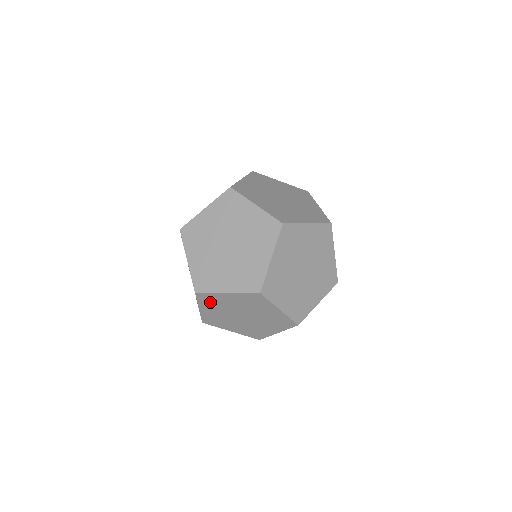
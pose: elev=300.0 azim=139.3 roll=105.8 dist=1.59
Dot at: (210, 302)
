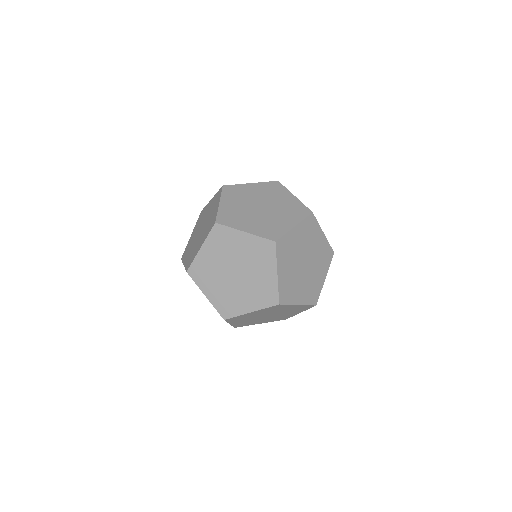
Dot at: (285, 253)
